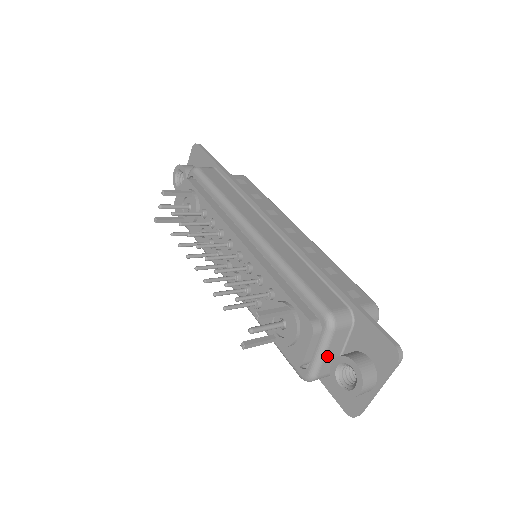
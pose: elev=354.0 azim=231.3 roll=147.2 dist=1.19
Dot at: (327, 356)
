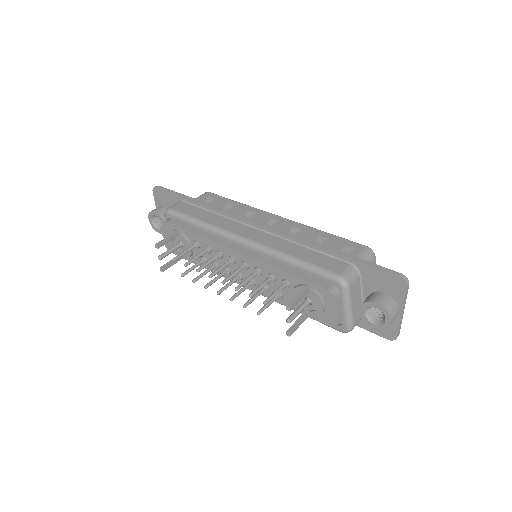
Dot at: (353, 308)
